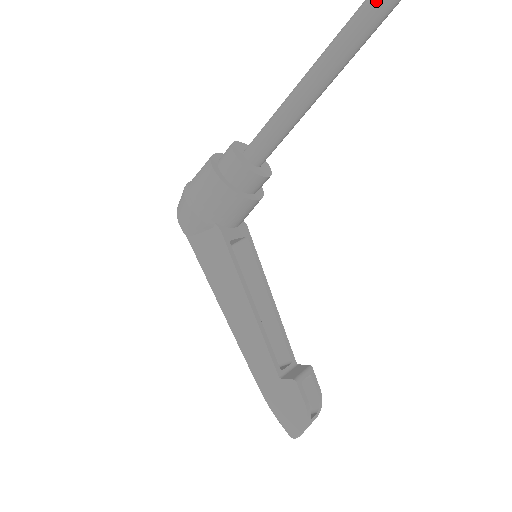
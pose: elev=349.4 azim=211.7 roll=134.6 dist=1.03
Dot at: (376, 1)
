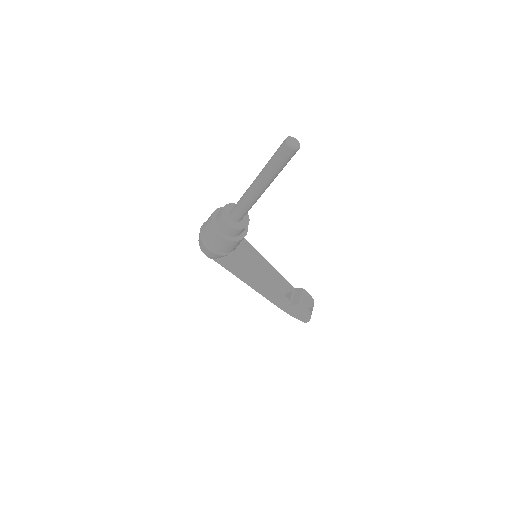
Dot at: (287, 155)
